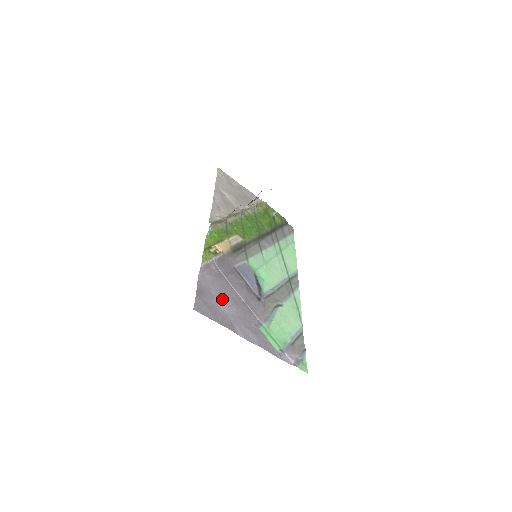
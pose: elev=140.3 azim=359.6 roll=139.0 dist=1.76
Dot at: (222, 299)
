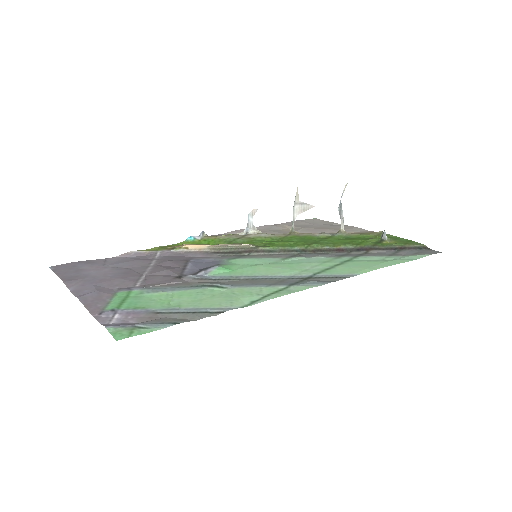
Dot at: (110, 269)
